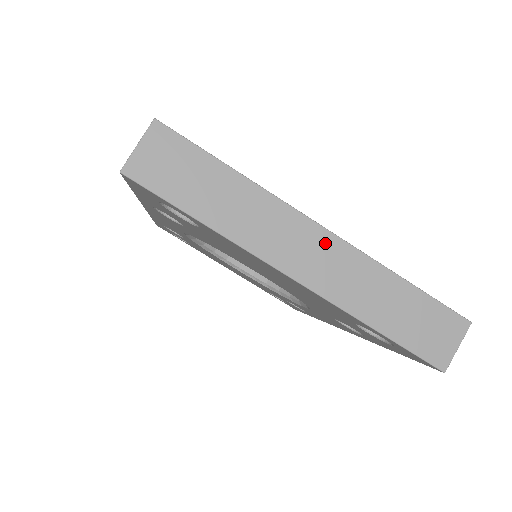
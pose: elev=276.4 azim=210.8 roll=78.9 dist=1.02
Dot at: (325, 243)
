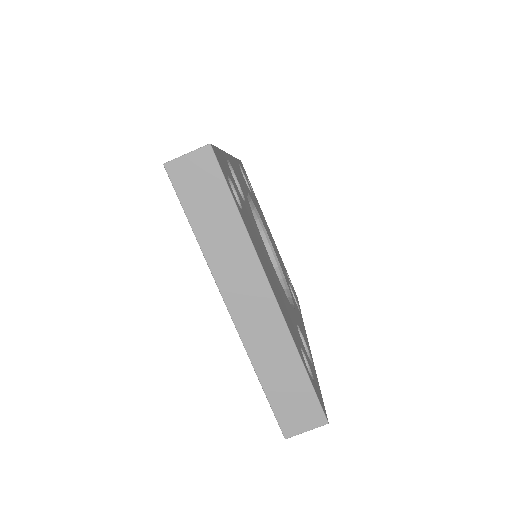
Dot at: (266, 303)
